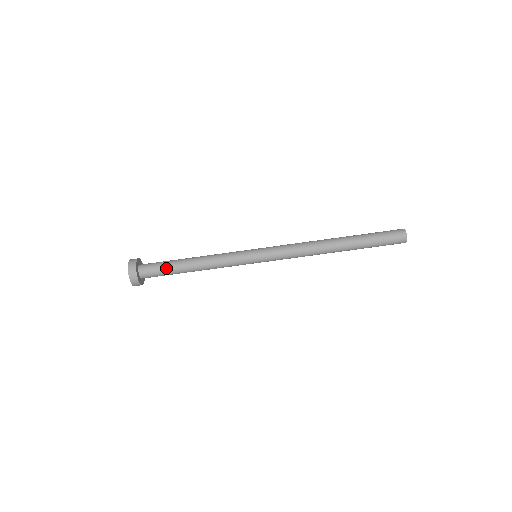
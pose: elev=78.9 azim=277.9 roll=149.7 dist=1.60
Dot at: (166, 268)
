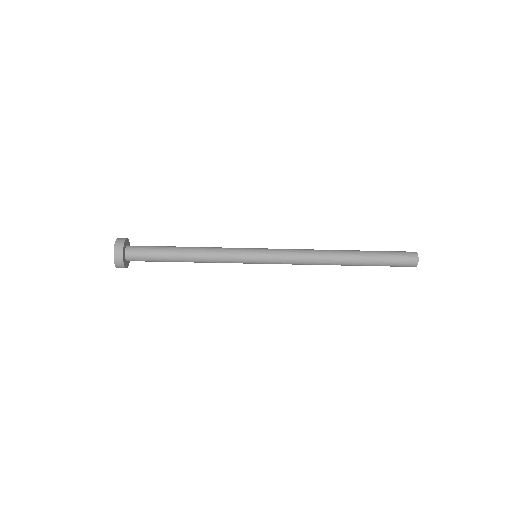
Dot at: (156, 259)
